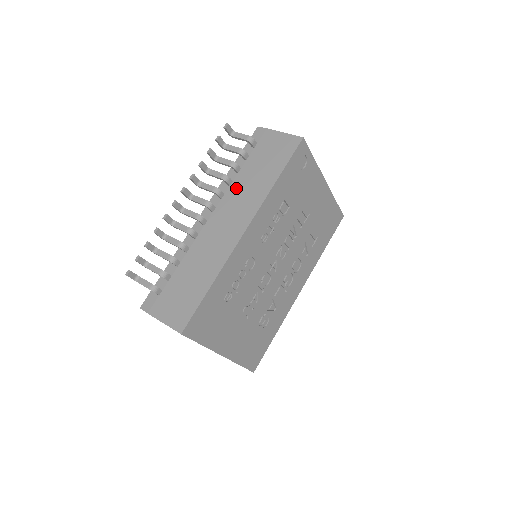
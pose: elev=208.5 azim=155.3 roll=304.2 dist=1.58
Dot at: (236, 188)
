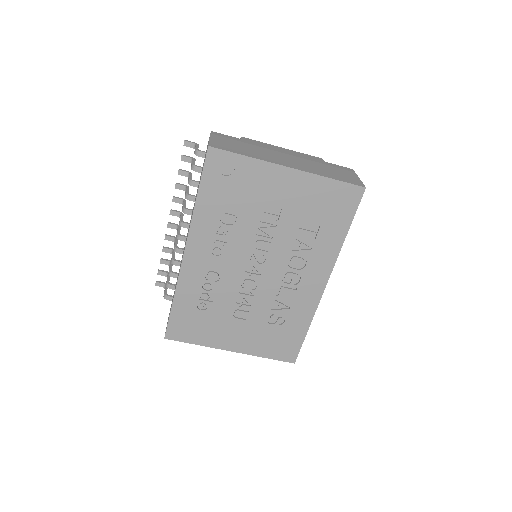
Dot at: occluded
